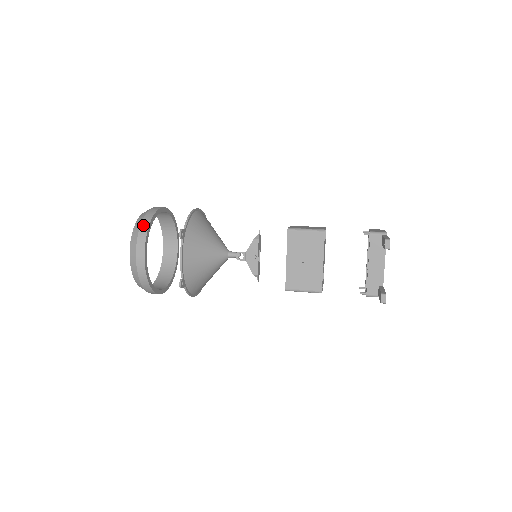
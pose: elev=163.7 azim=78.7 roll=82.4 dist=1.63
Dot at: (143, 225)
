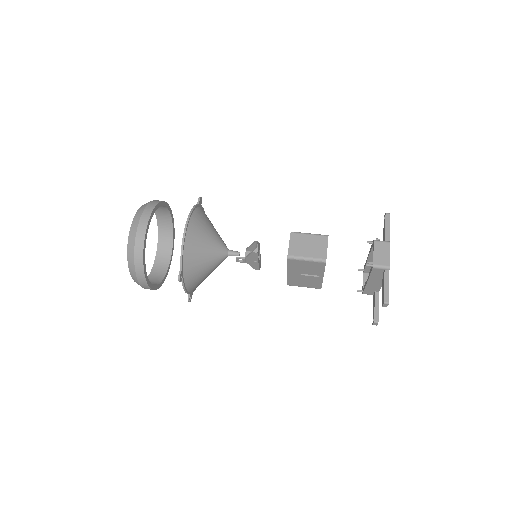
Dot at: (137, 261)
